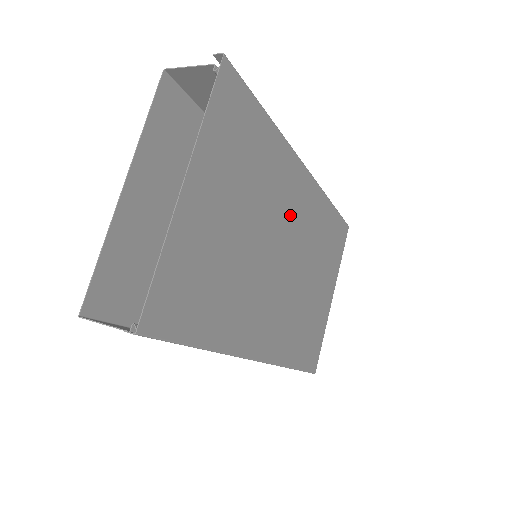
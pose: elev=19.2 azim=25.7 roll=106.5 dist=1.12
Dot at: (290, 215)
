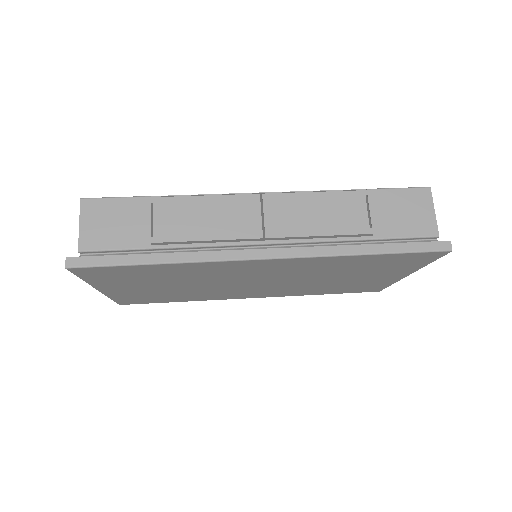
Dot at: (252, 274)
